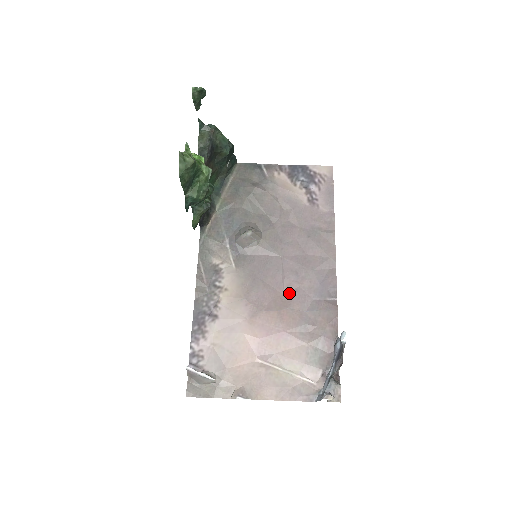
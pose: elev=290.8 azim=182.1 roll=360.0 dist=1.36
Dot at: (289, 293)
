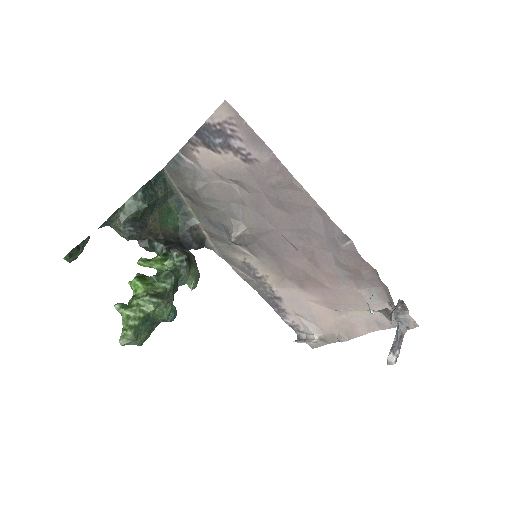
Dot at: (310, 257)
